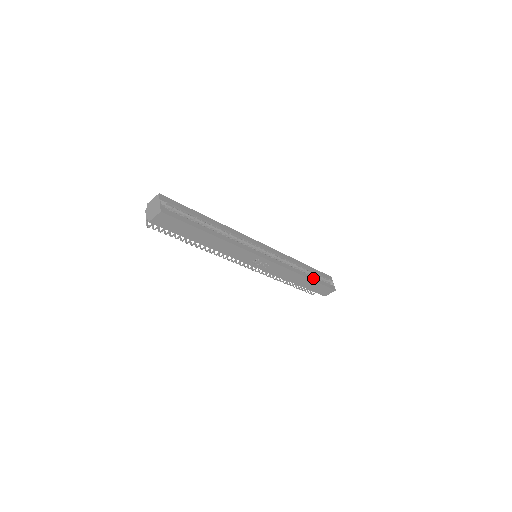
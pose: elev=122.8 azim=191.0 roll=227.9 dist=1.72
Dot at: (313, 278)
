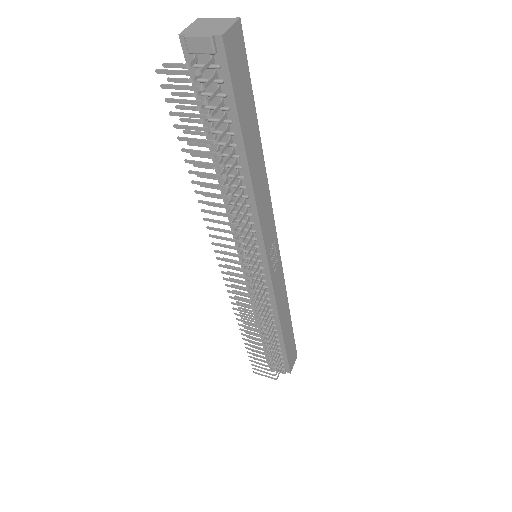
Dot at: occluded
